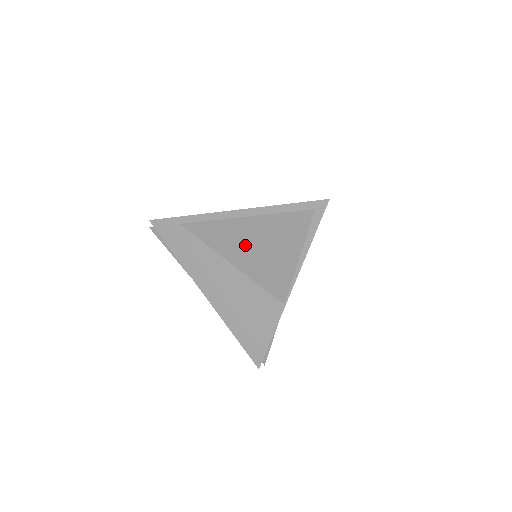
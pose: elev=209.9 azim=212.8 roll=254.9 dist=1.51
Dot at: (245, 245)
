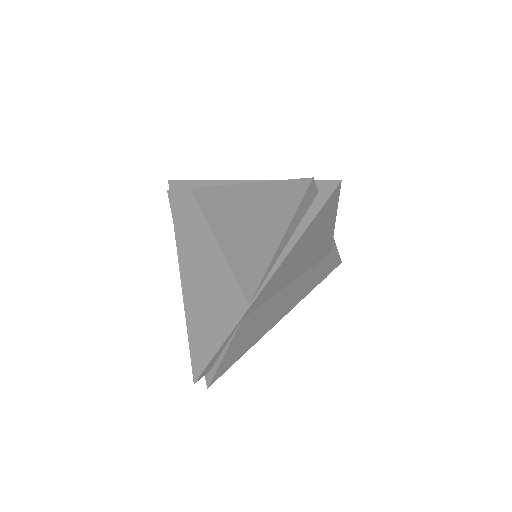
Dot at: (235, 219)
